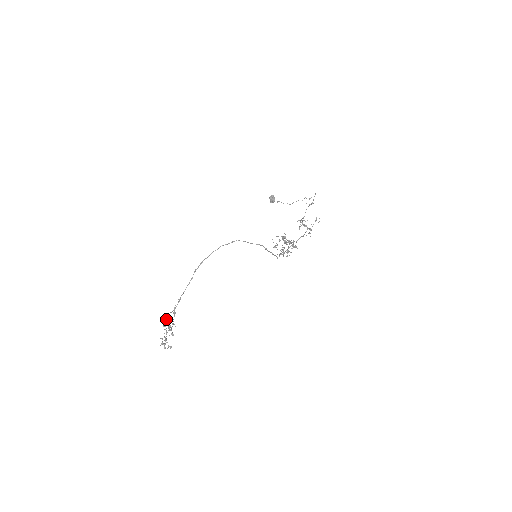
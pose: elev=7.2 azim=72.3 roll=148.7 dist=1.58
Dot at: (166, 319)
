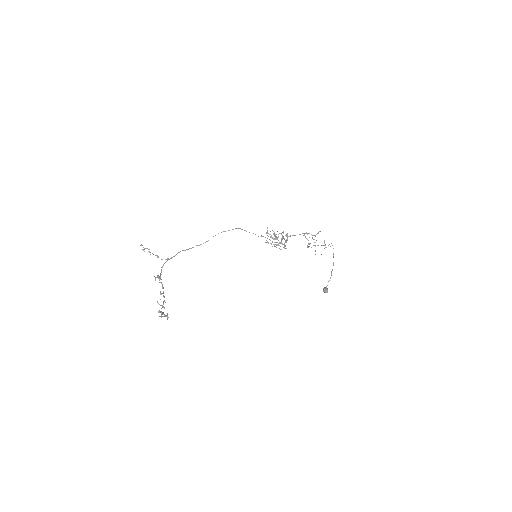
Dot at: (161, 282)
